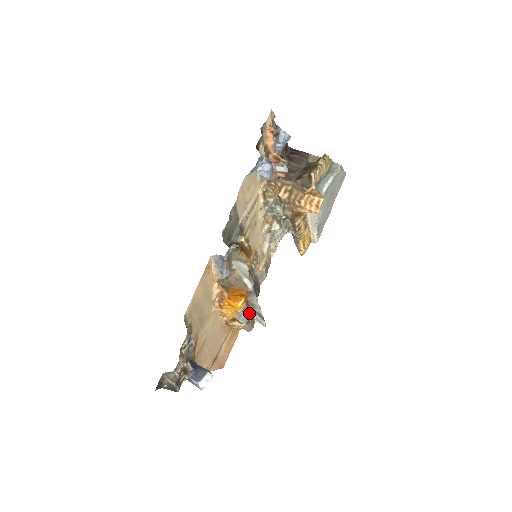
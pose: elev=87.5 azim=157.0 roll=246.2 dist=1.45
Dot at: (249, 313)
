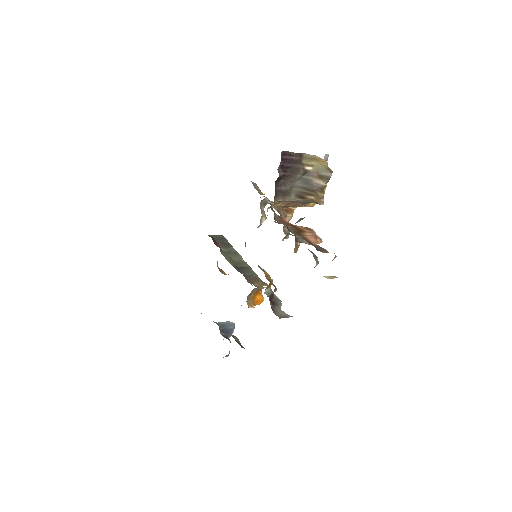
Dot at: occluded
